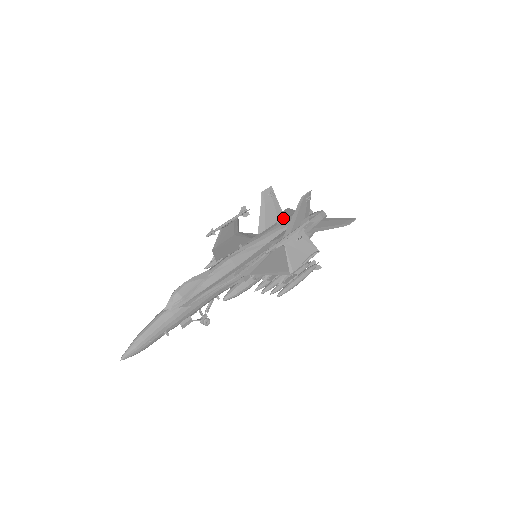
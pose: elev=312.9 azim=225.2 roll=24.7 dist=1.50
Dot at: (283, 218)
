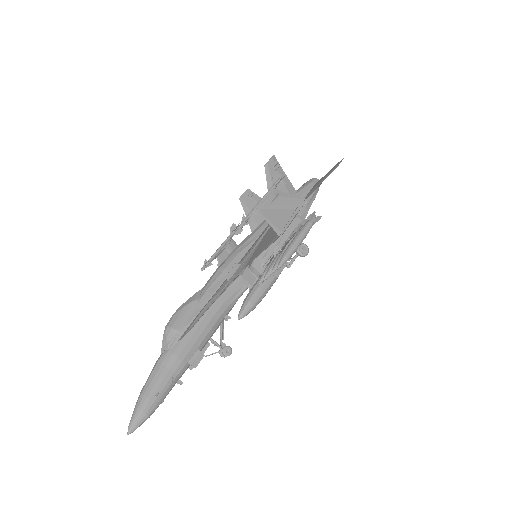
Dot at: occluded
